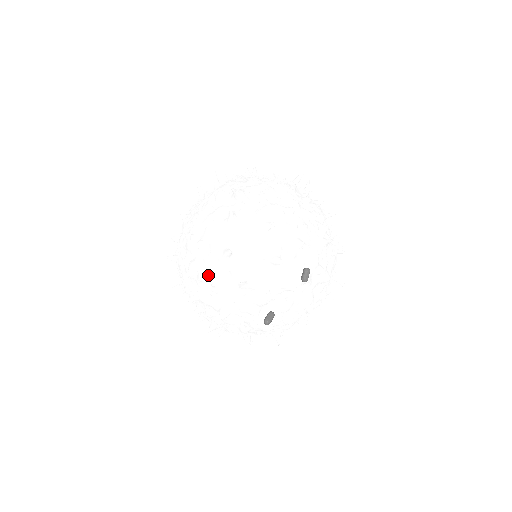
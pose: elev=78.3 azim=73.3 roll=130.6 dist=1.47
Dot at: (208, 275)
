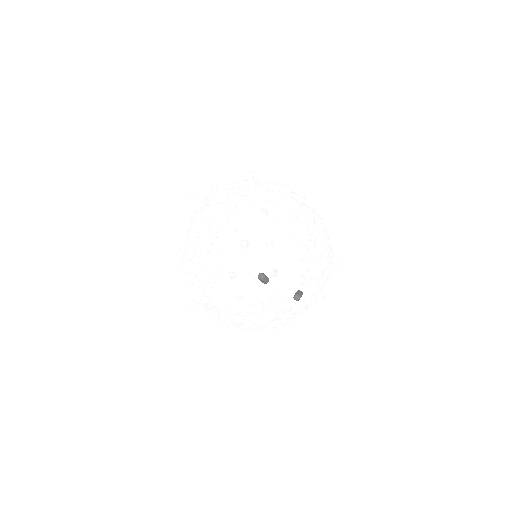
Dot at: (227, 190)
